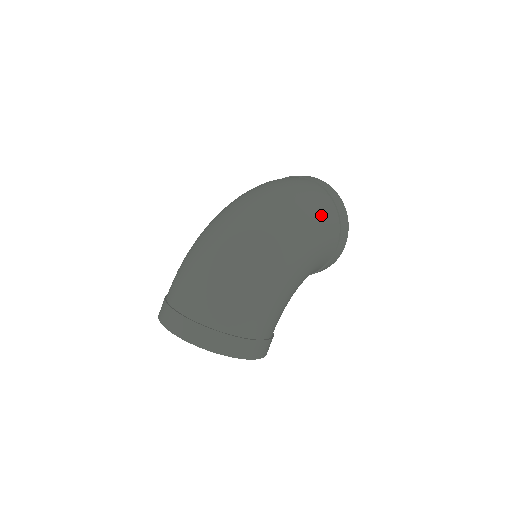
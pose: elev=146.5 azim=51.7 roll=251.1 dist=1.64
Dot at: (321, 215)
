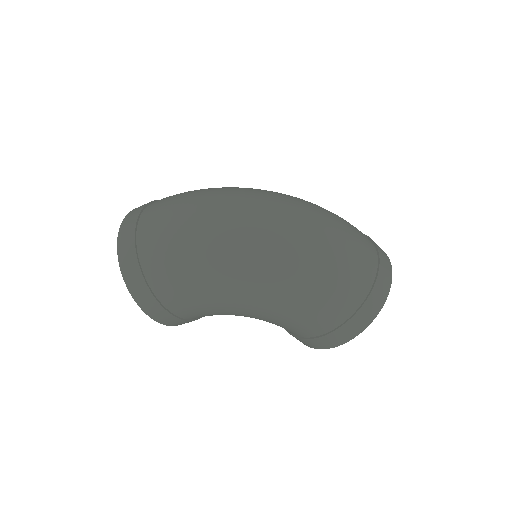
Dot at: (331, 287)
